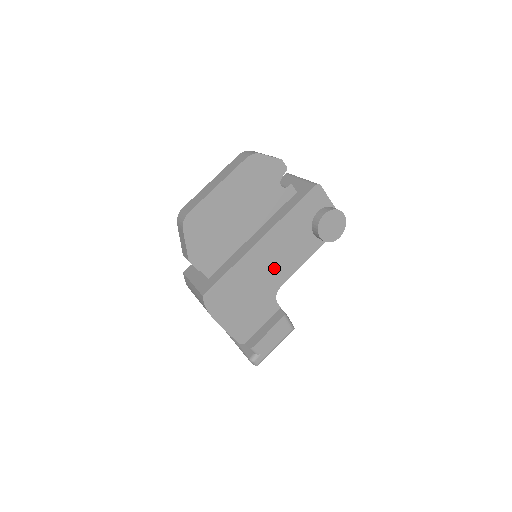
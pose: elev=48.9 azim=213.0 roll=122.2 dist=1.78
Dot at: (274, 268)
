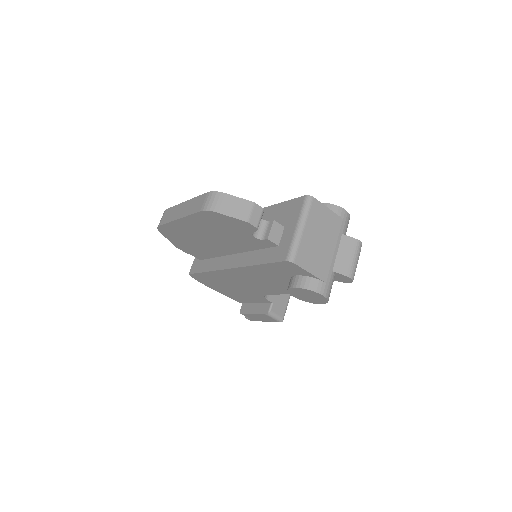
Dot at: (255, 285)
